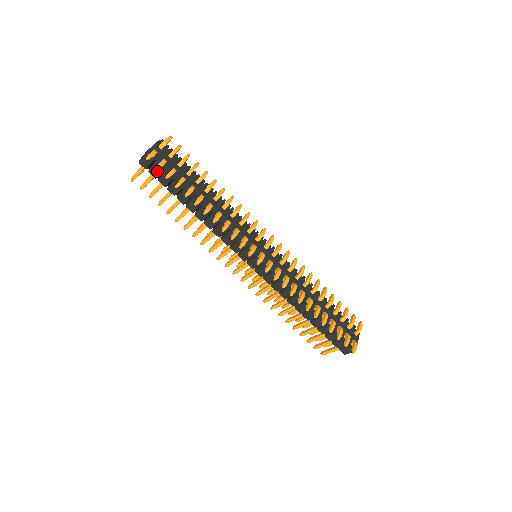
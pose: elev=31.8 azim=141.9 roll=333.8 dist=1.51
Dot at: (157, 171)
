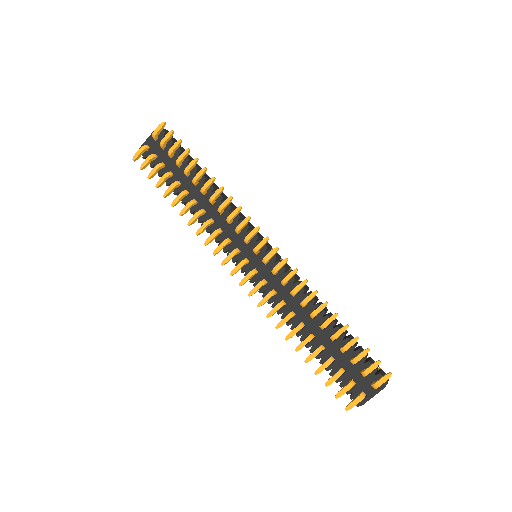
Dot at: occluded
